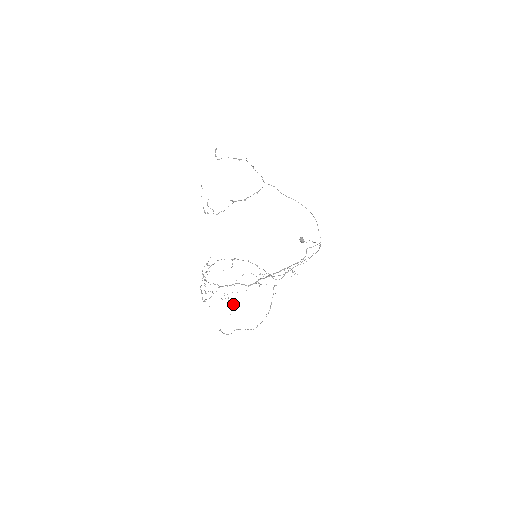
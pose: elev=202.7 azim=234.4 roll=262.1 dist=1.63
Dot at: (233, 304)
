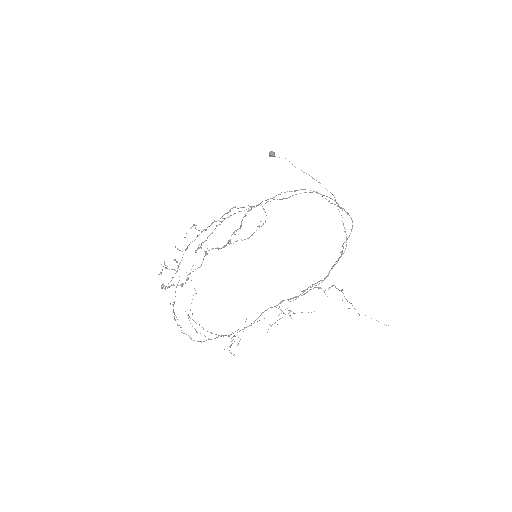
Dot at: (238, 343)
